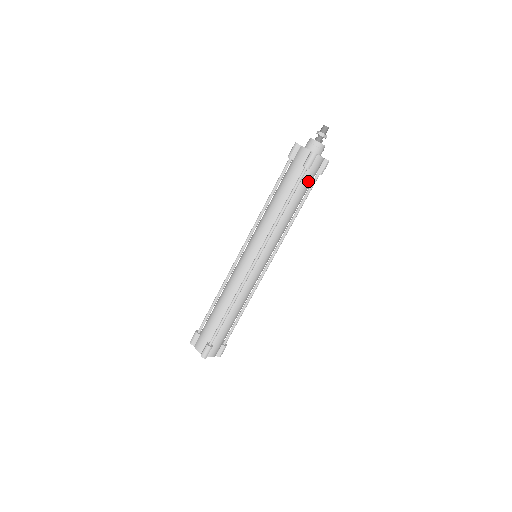
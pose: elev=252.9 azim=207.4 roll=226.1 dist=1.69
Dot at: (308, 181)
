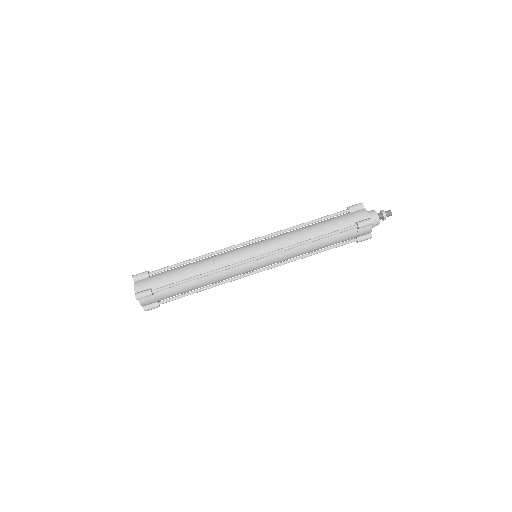
Dot at: (348, 237)
